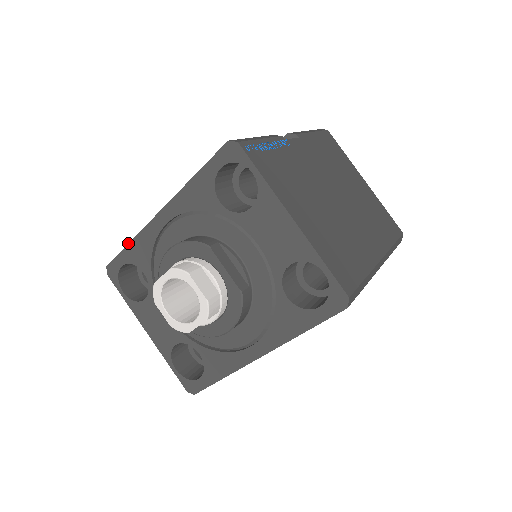
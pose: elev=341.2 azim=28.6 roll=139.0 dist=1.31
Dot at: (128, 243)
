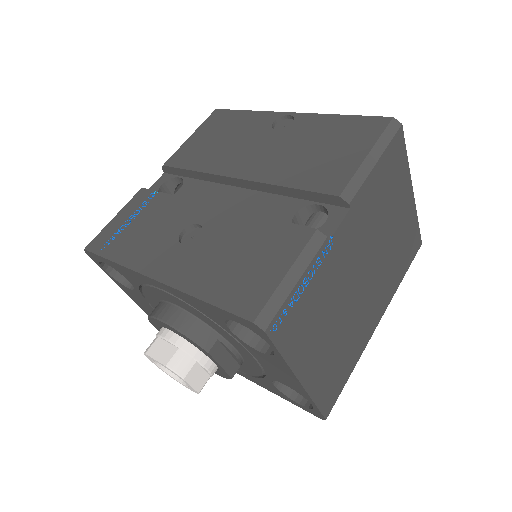
Dot at: (112, 261)
